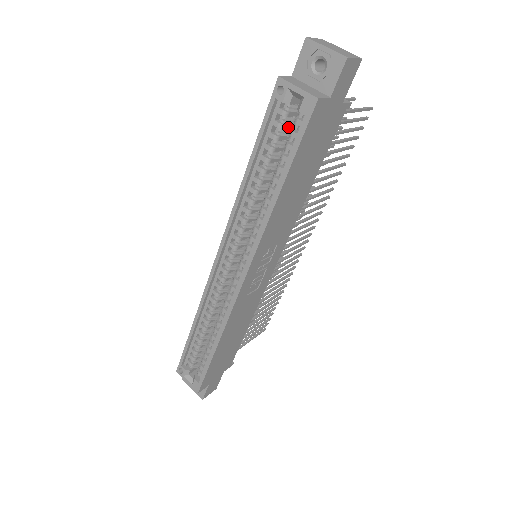
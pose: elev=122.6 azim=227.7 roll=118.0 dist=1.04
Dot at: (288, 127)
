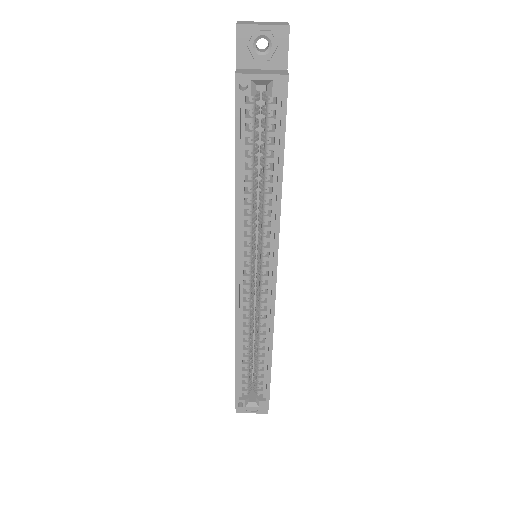
Dot at: (255, 118)
